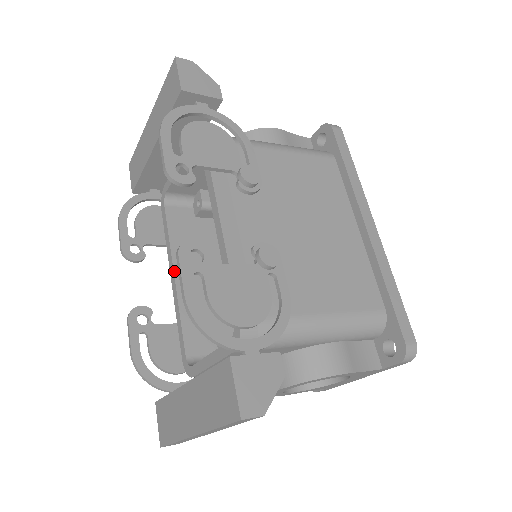
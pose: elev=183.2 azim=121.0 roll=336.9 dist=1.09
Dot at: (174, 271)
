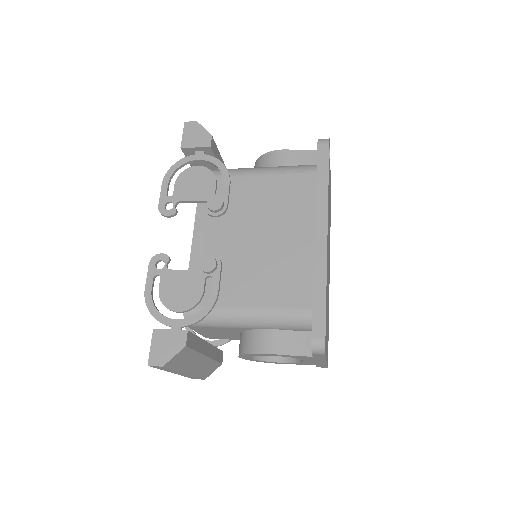
Dot at: occluded
